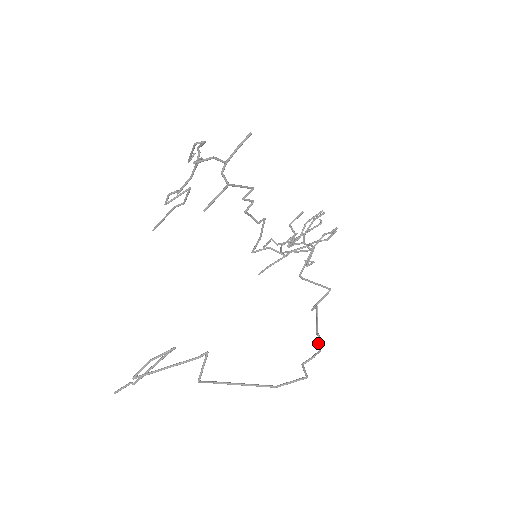
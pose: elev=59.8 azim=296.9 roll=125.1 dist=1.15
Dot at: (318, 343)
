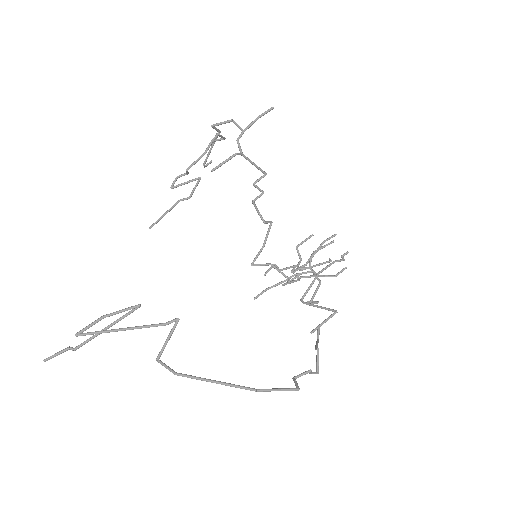
Dot at: (316, 360)
